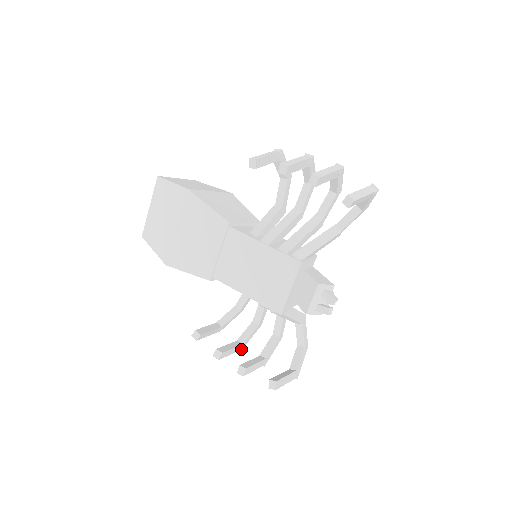
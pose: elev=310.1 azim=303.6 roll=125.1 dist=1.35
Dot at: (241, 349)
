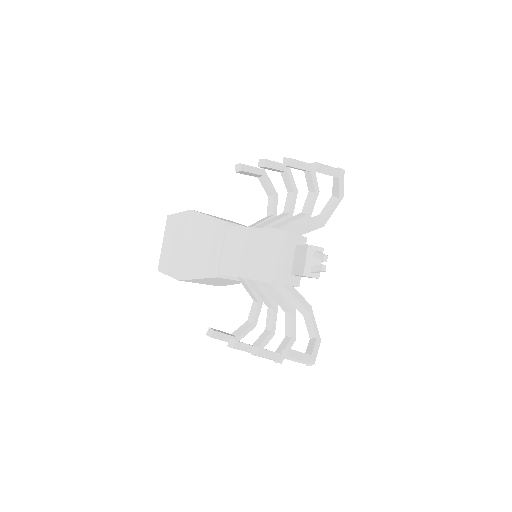
Dot at: occluded
